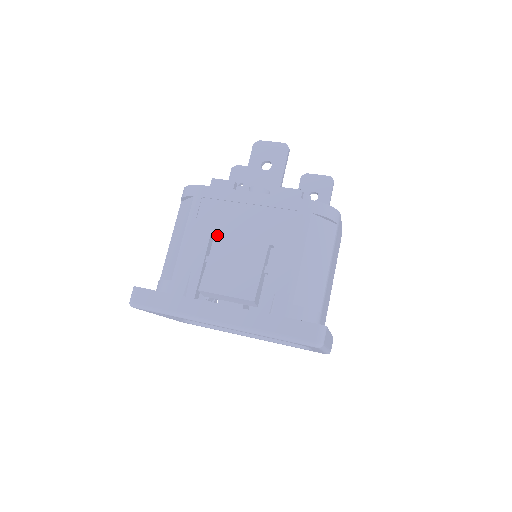
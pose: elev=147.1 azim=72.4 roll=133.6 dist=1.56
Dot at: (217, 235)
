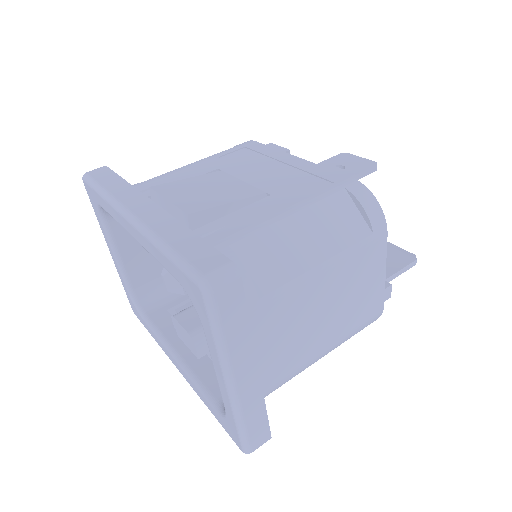
Dot at: (224, 170)
